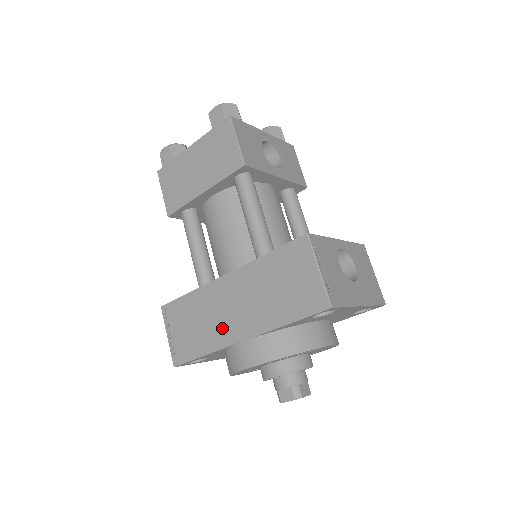
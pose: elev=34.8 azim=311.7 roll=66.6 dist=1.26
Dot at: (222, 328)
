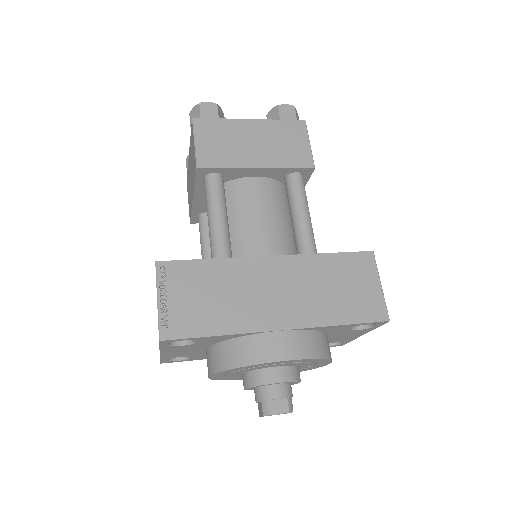
Dot at: (256, 310)
